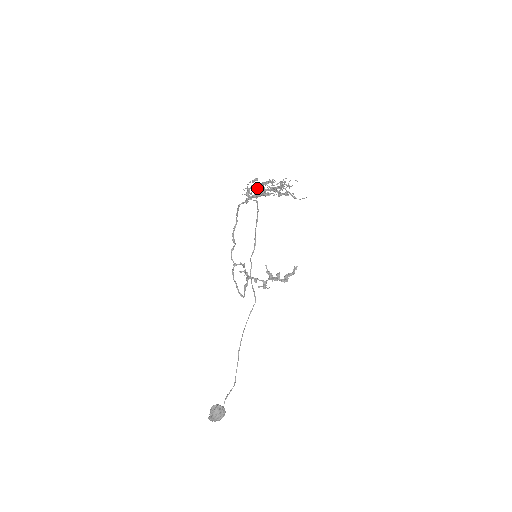
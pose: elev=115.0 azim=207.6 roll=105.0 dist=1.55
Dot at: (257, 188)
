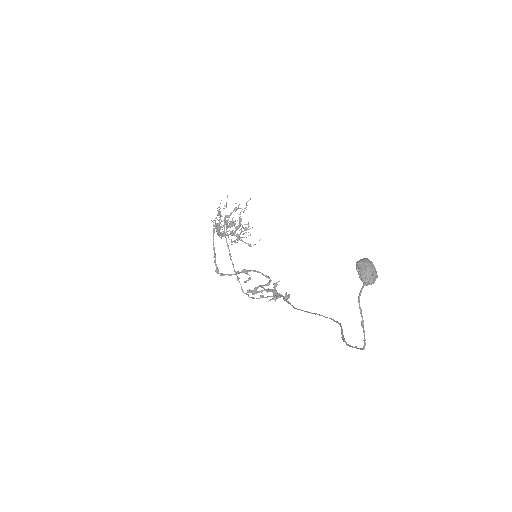
Dot at: occluded
